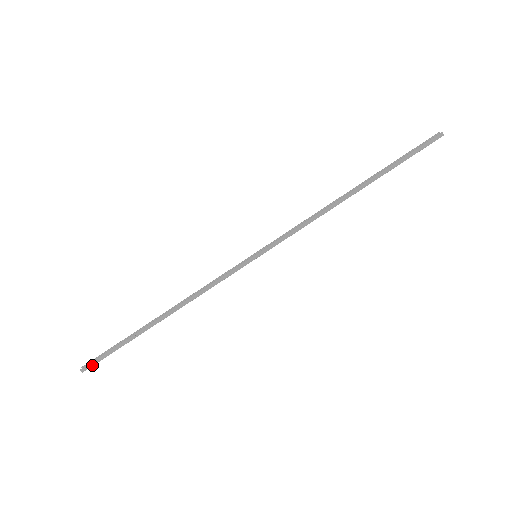
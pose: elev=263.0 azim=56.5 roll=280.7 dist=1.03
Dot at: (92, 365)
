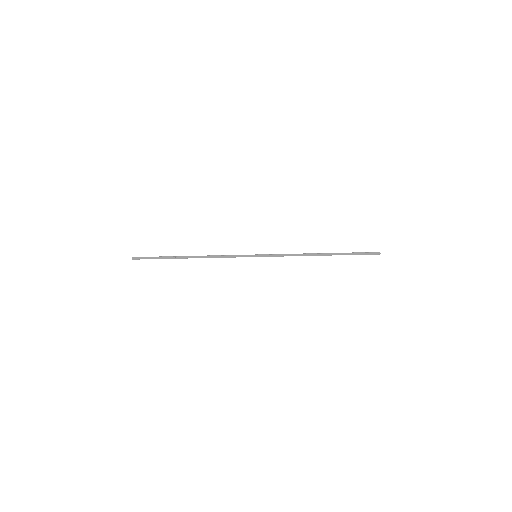
Dot at: occluded
